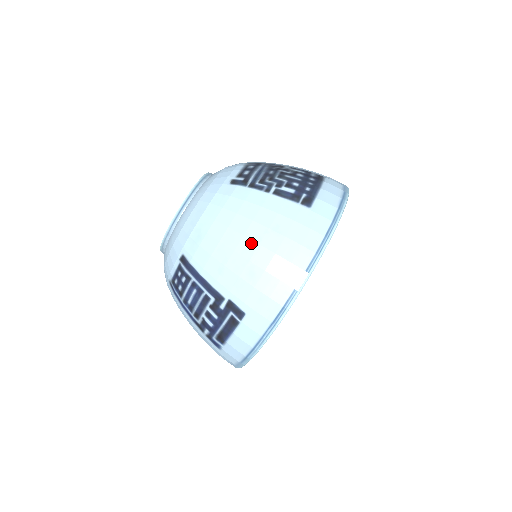
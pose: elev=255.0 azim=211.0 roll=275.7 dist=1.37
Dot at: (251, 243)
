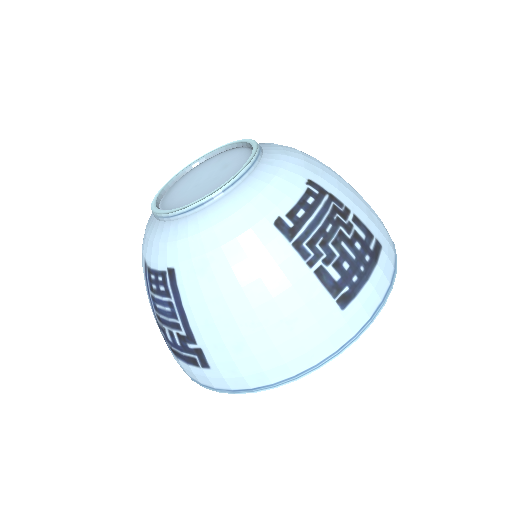
Dot at: (256, 322)
